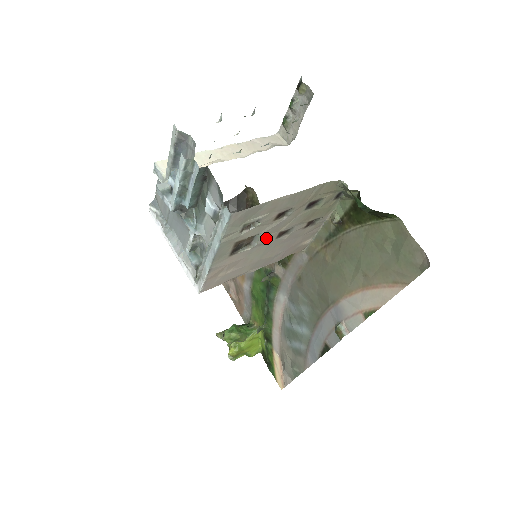
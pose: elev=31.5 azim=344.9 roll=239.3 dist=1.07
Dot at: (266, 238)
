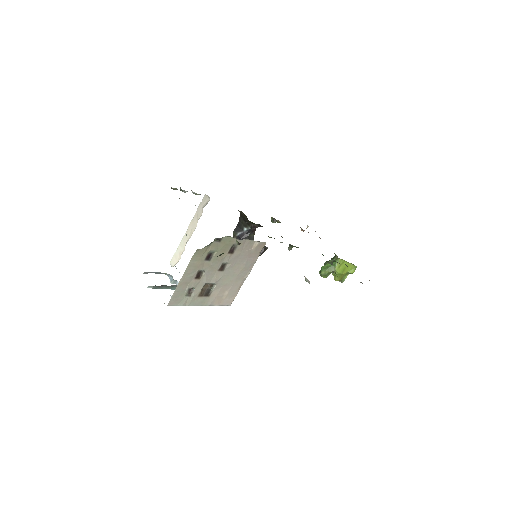
Dot at: (215, 278)
